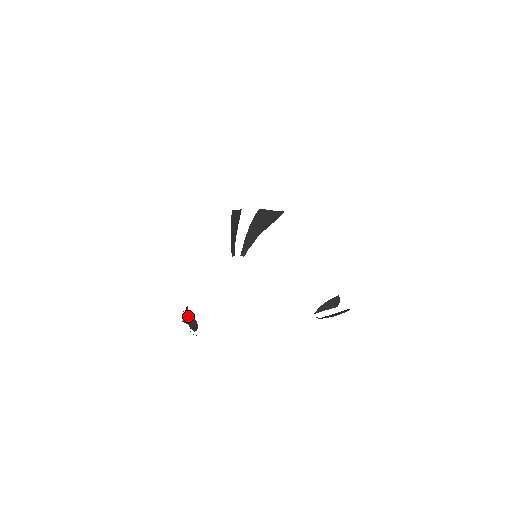
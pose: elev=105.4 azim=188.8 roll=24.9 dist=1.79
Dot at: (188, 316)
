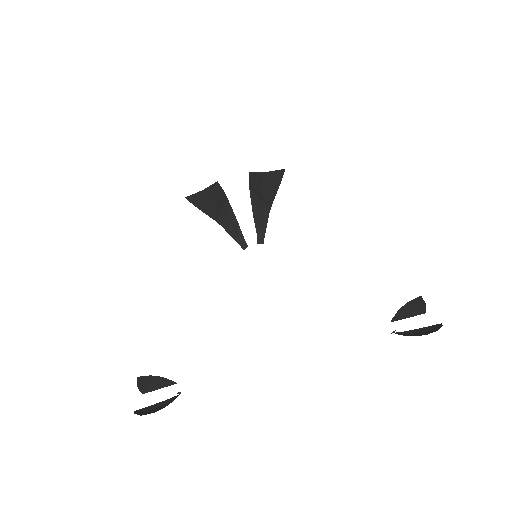
Dot at: occluded
